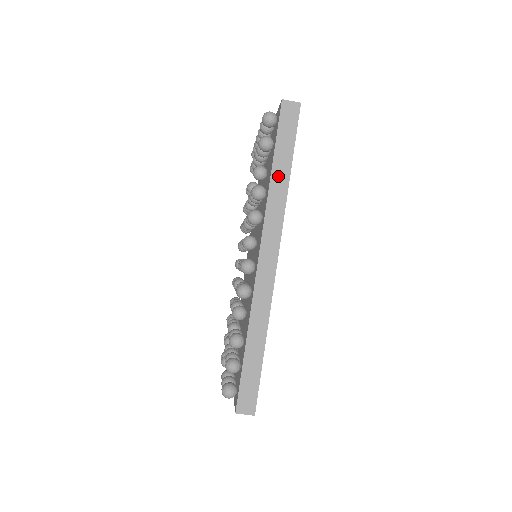
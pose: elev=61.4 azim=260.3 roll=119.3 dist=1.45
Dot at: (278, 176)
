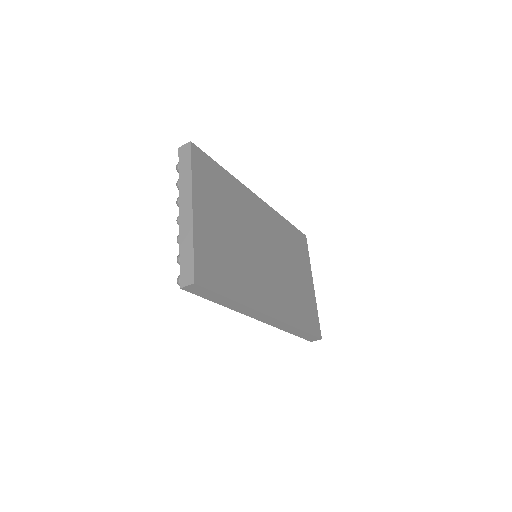
Dot at: (228, 304)
